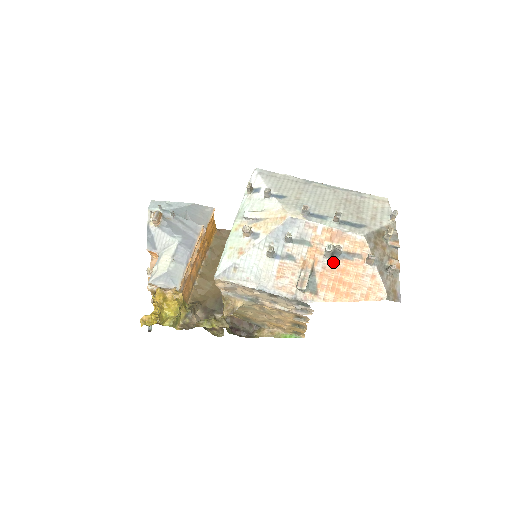
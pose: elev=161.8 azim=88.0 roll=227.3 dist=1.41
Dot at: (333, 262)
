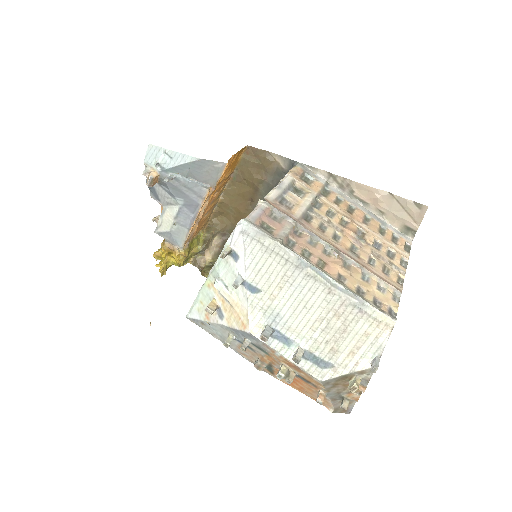
Dot at: occluded
